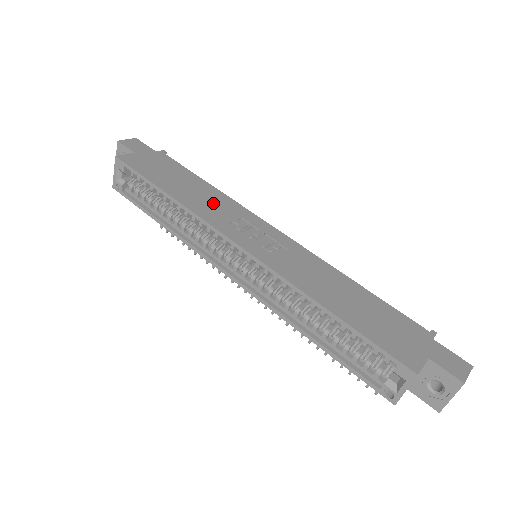
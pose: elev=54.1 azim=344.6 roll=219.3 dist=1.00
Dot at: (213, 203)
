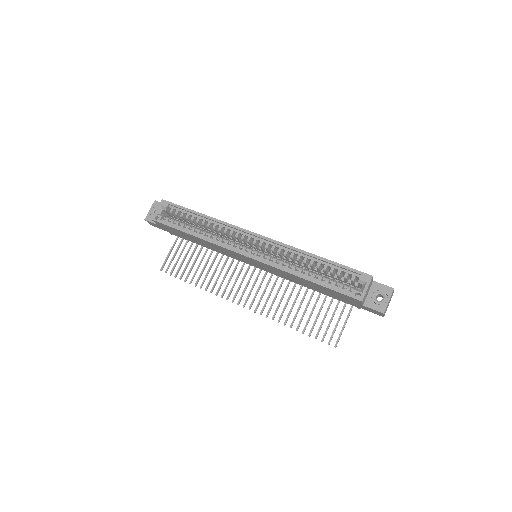
Dot at: occluded
